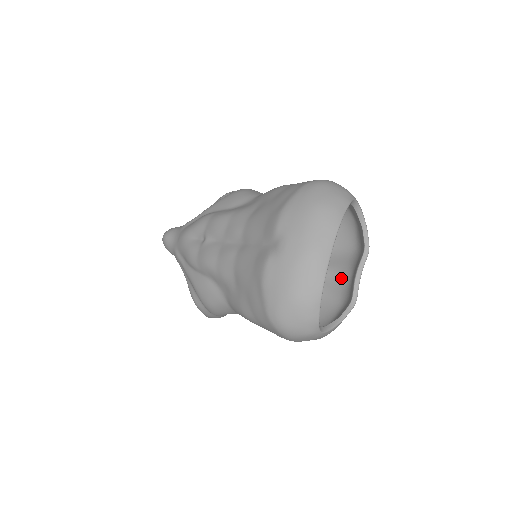
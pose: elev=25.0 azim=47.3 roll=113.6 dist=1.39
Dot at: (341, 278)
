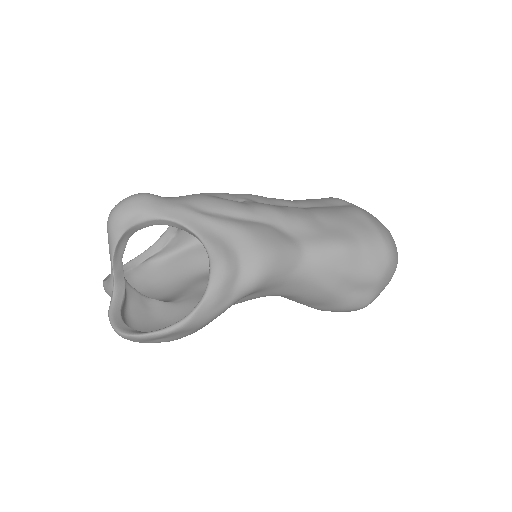
Dot at: occluded
